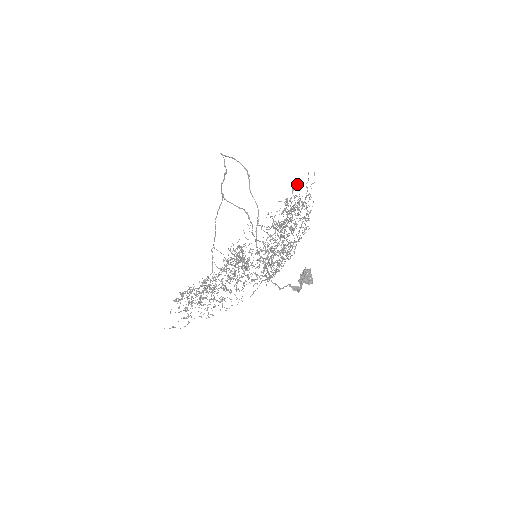
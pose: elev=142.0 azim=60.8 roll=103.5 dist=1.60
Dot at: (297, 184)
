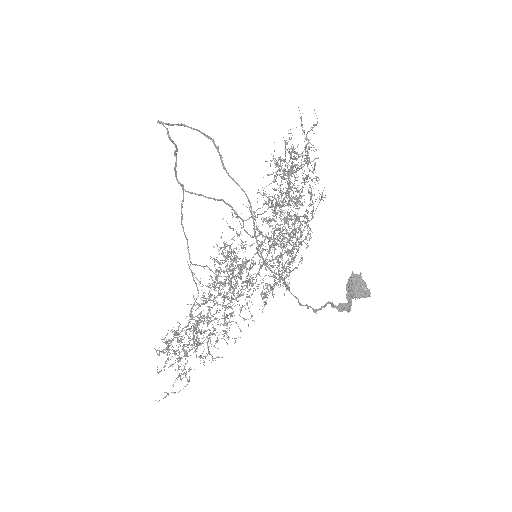
Dot at: (290, 133)
